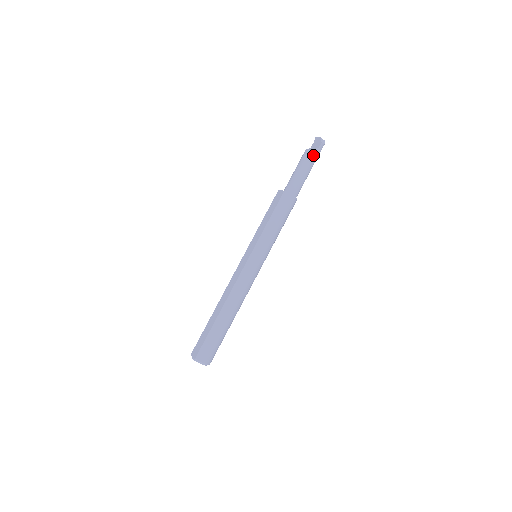
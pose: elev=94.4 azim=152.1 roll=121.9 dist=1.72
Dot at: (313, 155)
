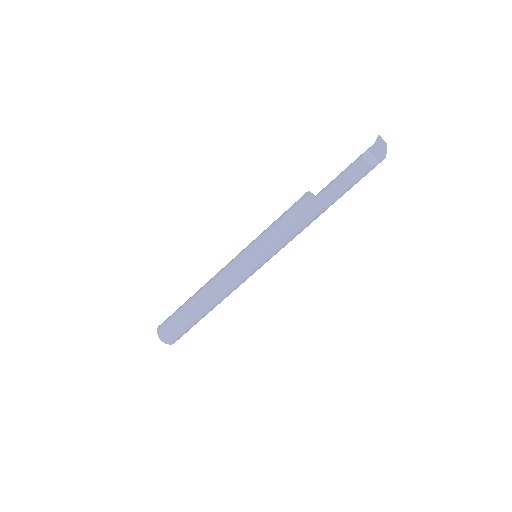
Dot at: occluded
